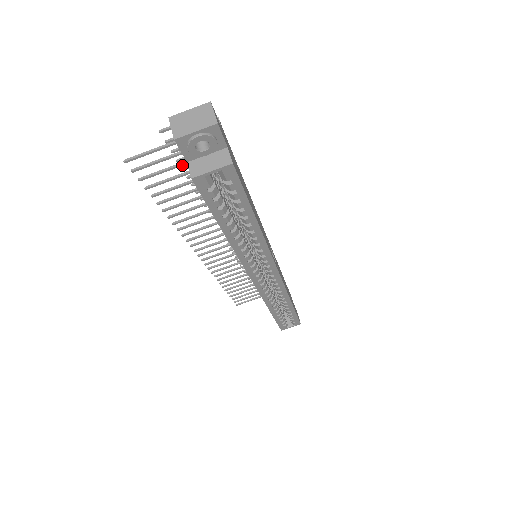
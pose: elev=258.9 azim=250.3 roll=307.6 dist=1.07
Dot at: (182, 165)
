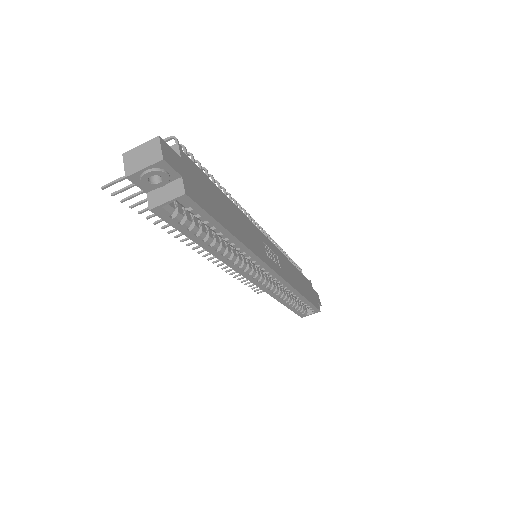
Dot at: occluded
